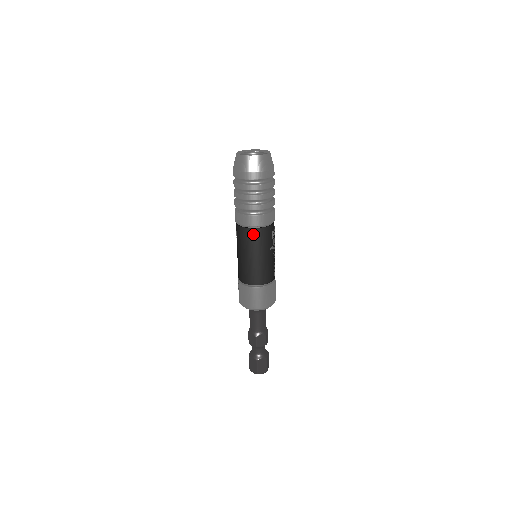
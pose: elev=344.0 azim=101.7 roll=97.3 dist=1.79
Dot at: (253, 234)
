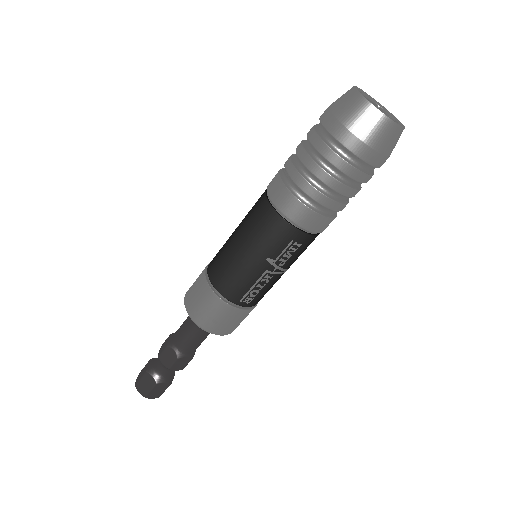
Dot at: (264, 212)
